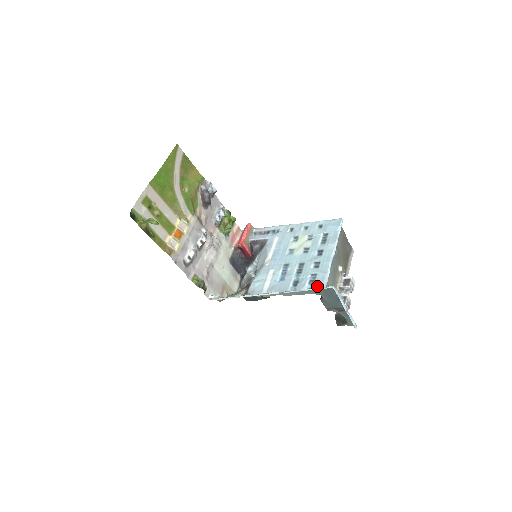
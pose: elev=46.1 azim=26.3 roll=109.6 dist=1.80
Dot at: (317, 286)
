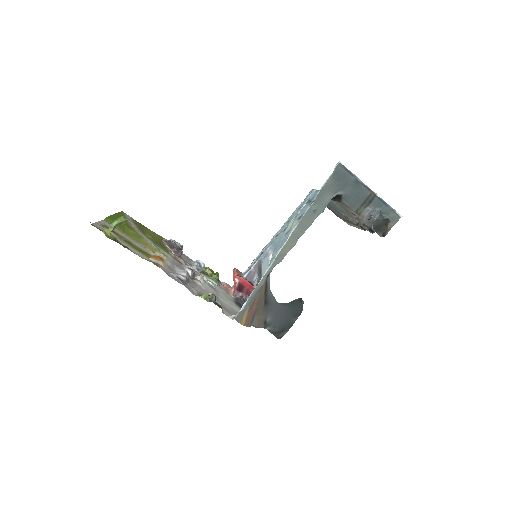
Dot at: occluded
